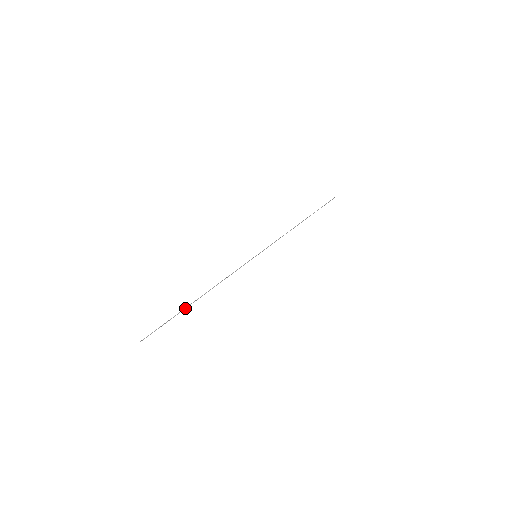
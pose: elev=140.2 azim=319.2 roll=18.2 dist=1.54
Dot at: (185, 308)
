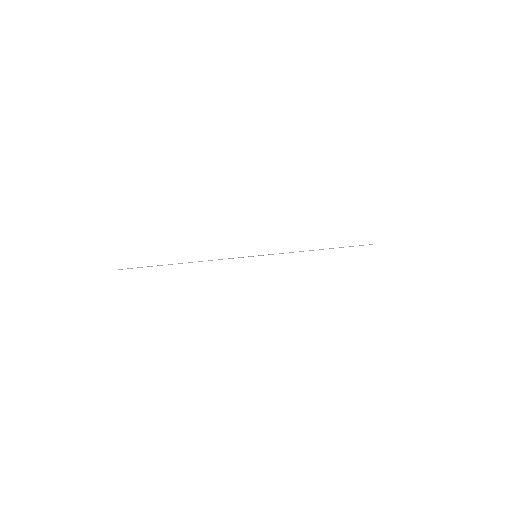
Dot at: (168, 264)
